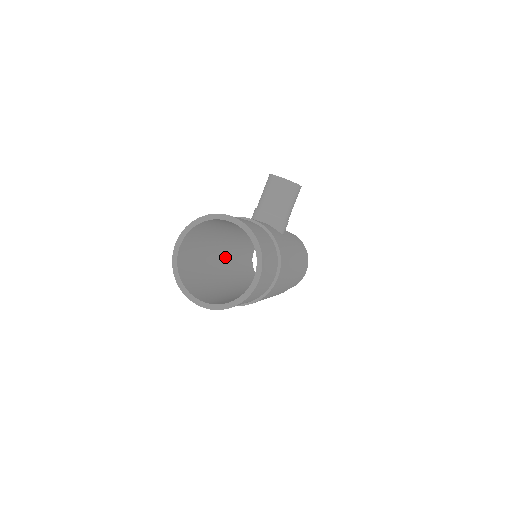
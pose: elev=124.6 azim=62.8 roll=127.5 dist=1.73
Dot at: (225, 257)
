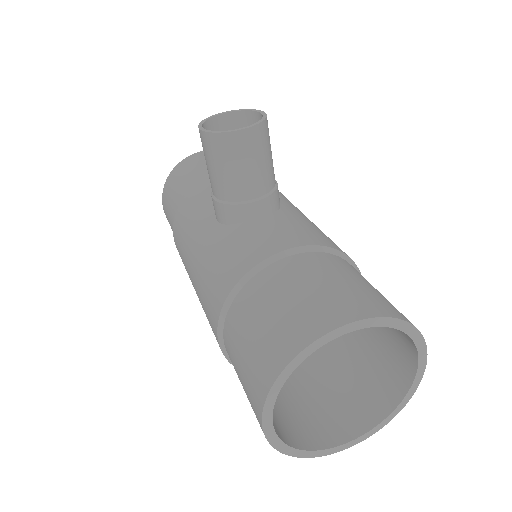
Dot at: occluded
